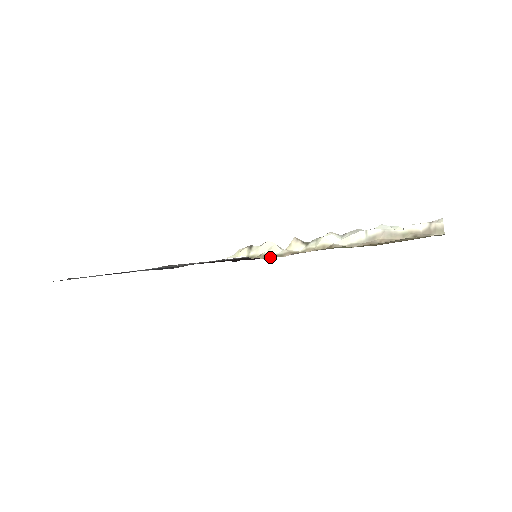
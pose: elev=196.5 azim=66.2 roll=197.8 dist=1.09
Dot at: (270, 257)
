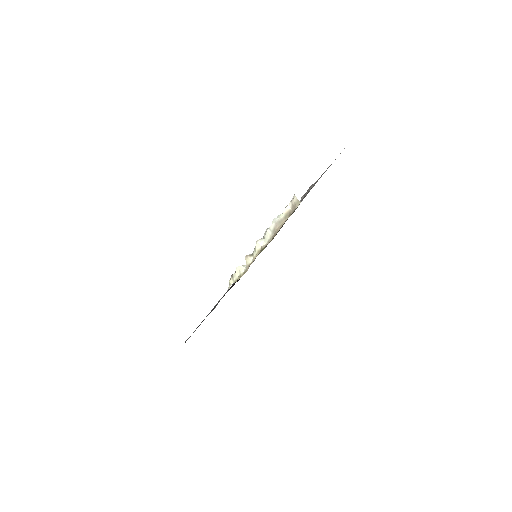
Dot at: (242, 275)
